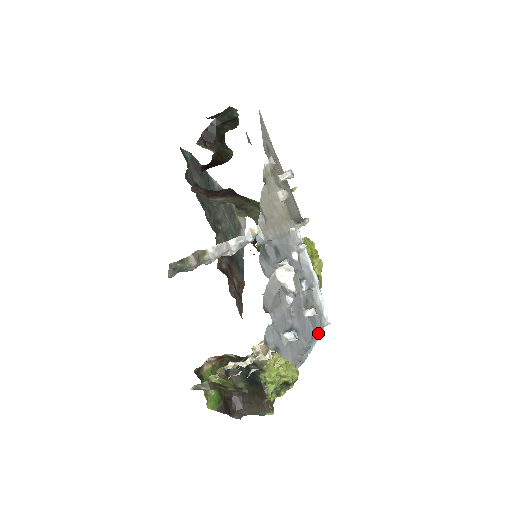
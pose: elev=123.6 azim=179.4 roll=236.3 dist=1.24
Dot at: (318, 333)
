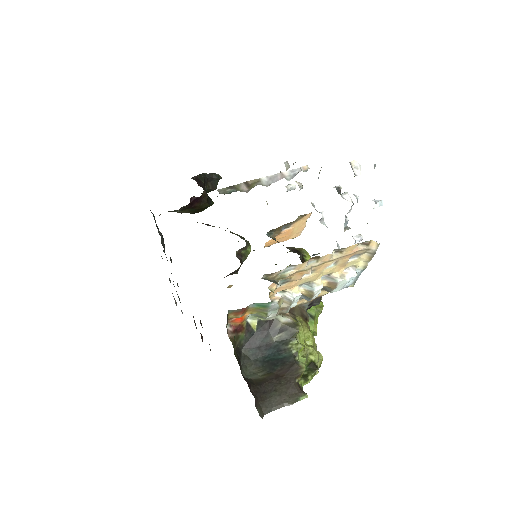
Dot at: occluded
